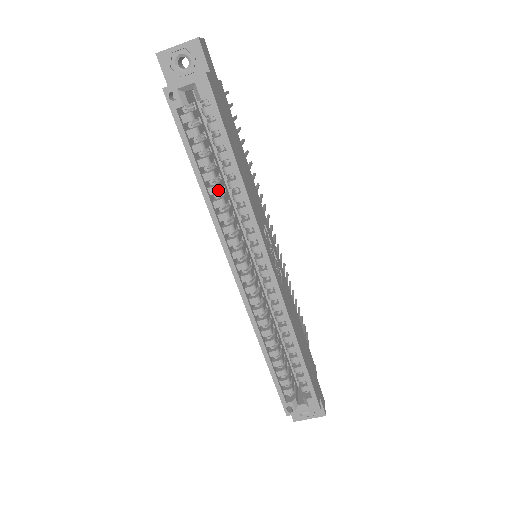
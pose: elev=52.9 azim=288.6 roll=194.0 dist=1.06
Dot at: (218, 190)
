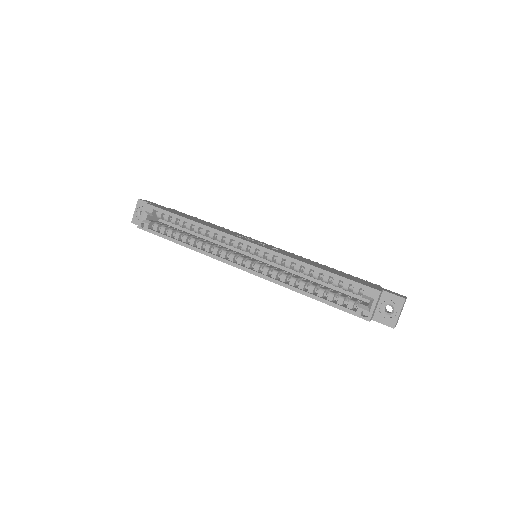
Dot at: (194, 240)
